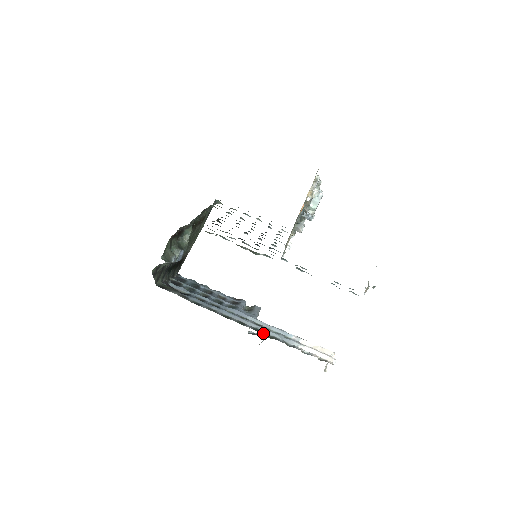
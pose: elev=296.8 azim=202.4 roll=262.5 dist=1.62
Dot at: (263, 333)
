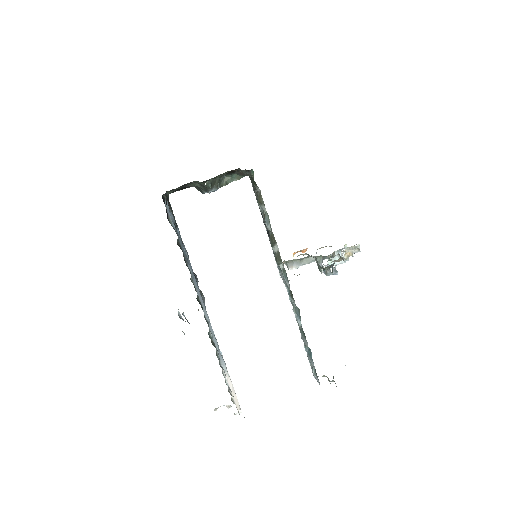
Dot at: occluded
